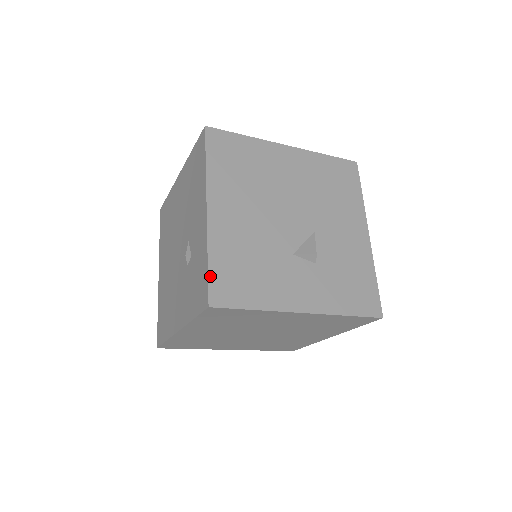
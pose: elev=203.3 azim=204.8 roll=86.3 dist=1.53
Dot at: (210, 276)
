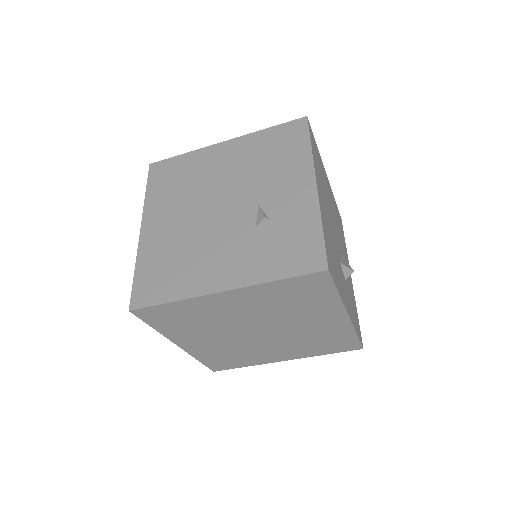
Dot at: (325, 243)
